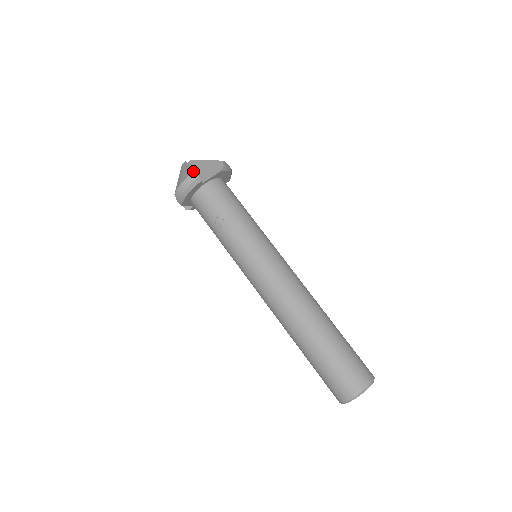
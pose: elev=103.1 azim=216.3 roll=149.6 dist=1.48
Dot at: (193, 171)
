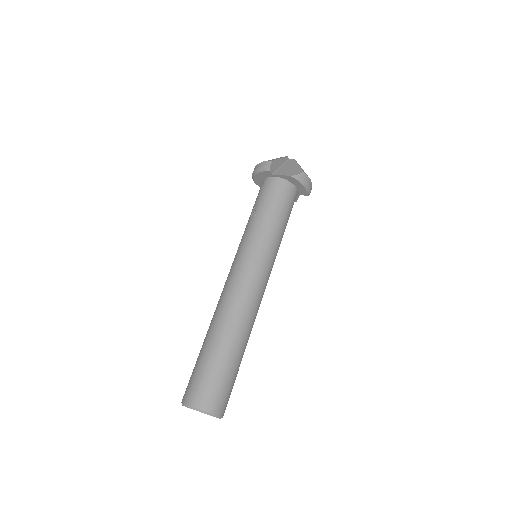
Dot at: (272, 160)
